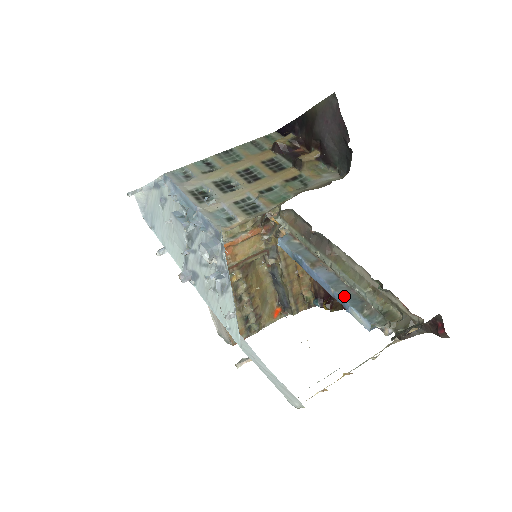
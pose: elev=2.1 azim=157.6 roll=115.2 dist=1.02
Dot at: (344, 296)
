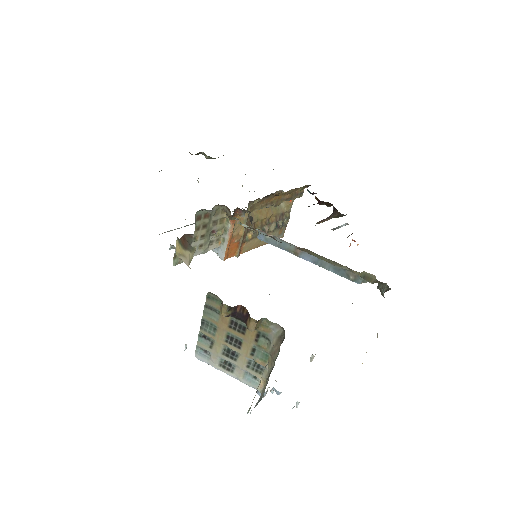
Dot at: (331, 270)
